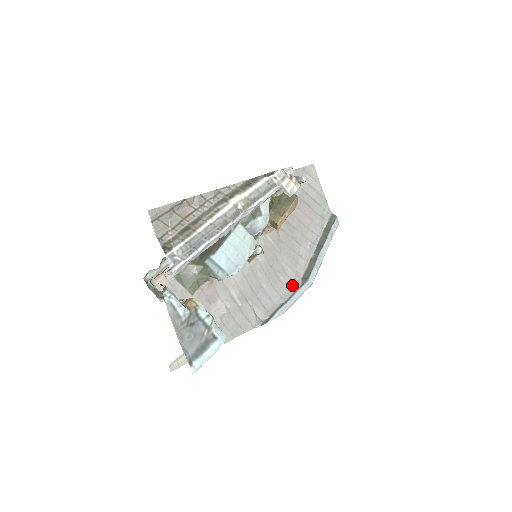
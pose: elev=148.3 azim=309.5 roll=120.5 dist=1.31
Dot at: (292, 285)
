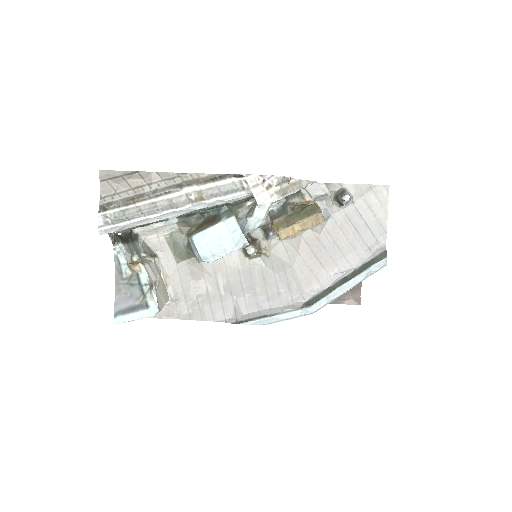
Dot at: (290, 303)
